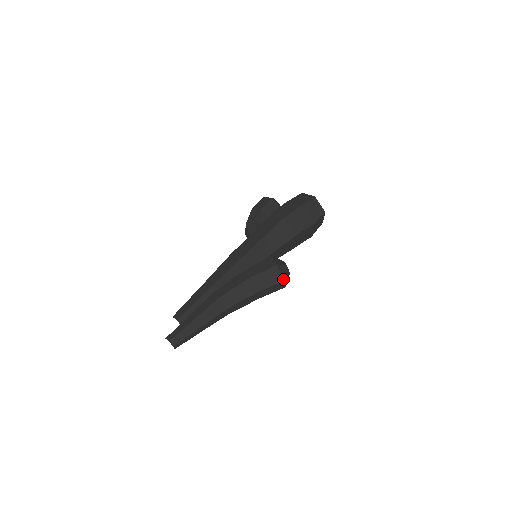
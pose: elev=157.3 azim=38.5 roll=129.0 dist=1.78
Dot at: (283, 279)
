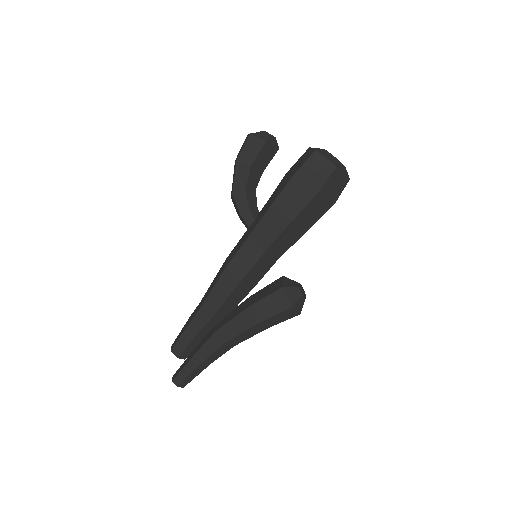
Dot at: (299, 313)
